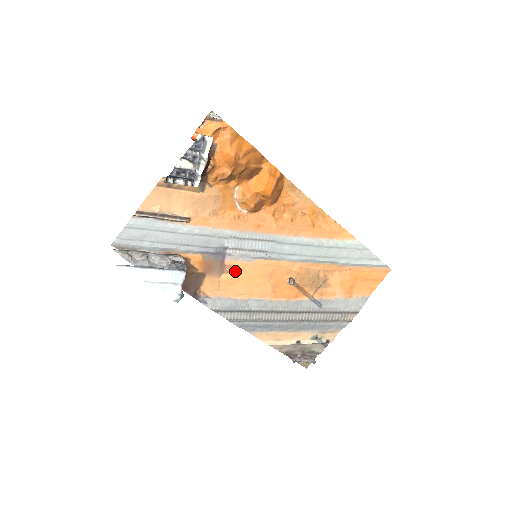
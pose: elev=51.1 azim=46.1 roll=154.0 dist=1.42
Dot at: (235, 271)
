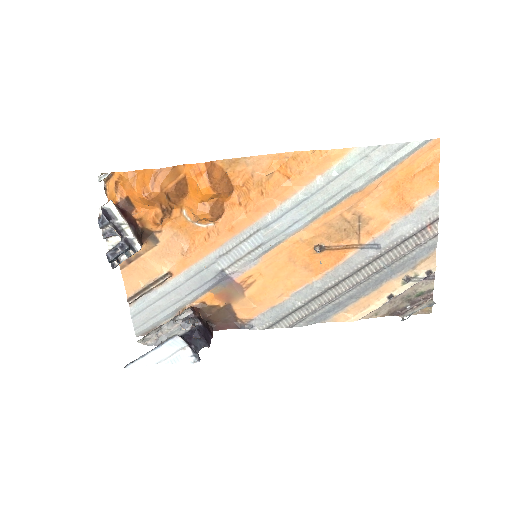
Dot at: (253, 281)
